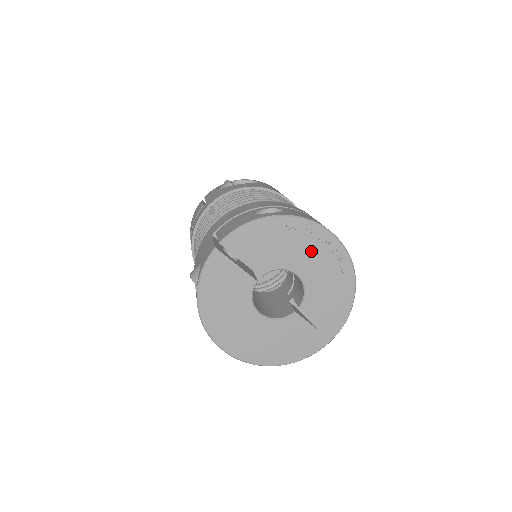
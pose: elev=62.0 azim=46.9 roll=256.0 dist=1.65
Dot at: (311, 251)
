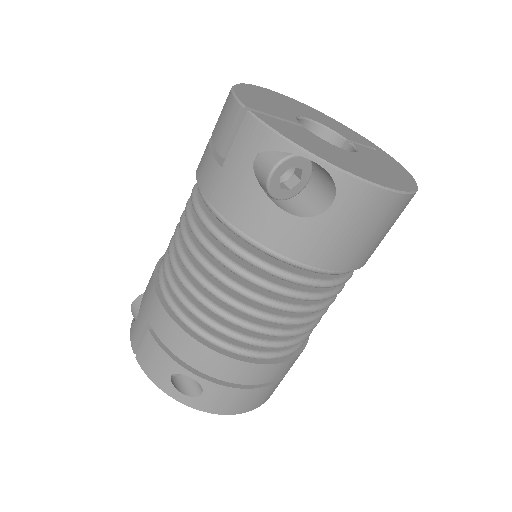
Dot at: occluded
